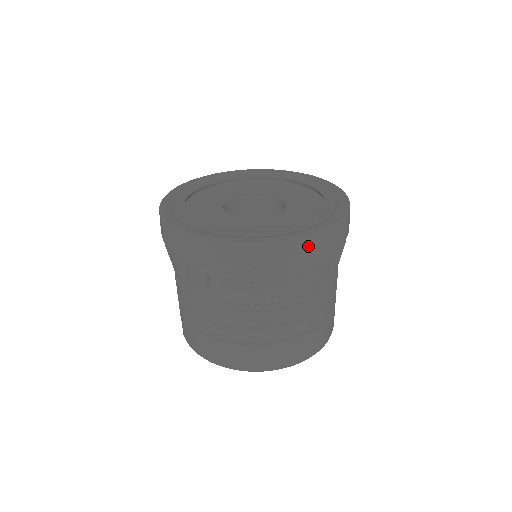
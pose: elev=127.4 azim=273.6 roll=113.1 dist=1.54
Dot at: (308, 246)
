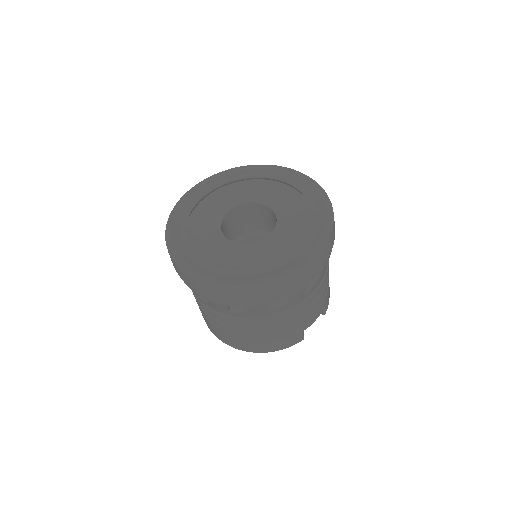
Dot at: (224, 292)
